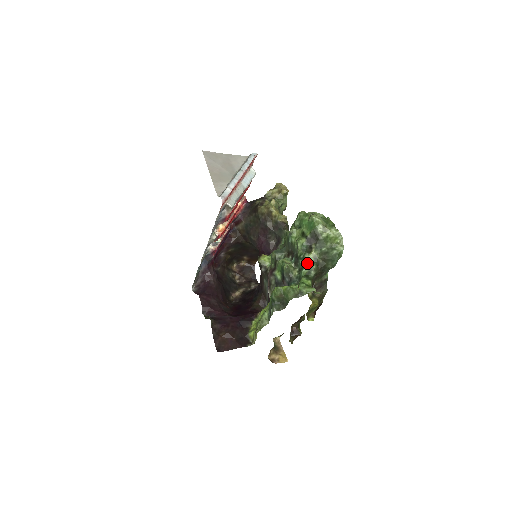
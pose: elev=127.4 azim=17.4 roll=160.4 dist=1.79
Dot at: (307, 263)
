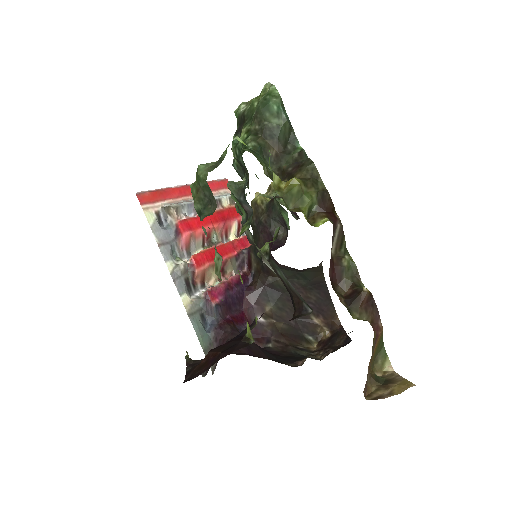
Dot at: (241, 146)
